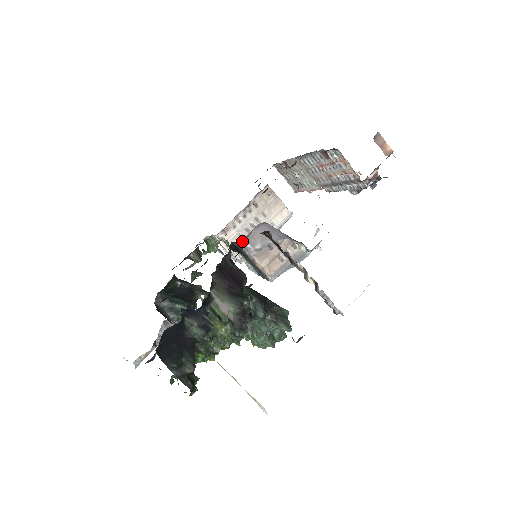
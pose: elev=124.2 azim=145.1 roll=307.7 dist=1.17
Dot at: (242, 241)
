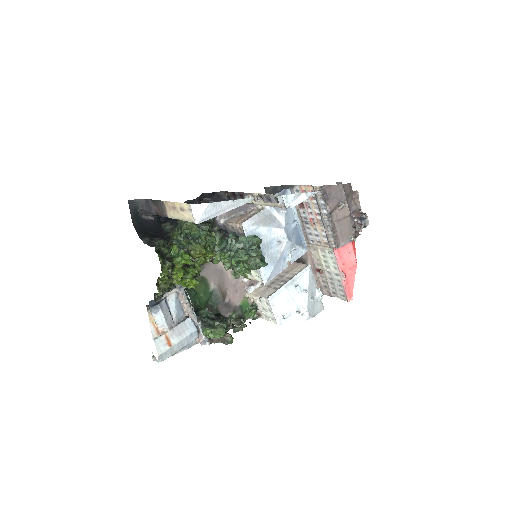
Dot at: (222, 218)
